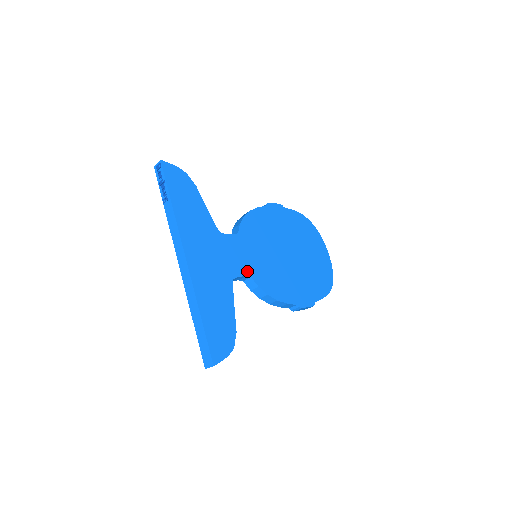
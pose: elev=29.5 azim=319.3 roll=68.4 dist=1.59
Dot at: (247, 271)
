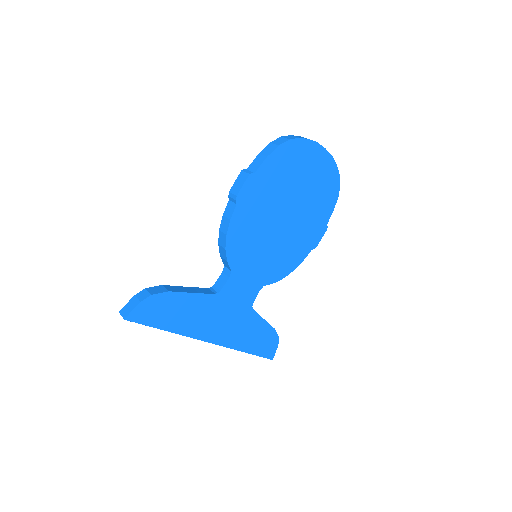
Dot at: (258, 286)
